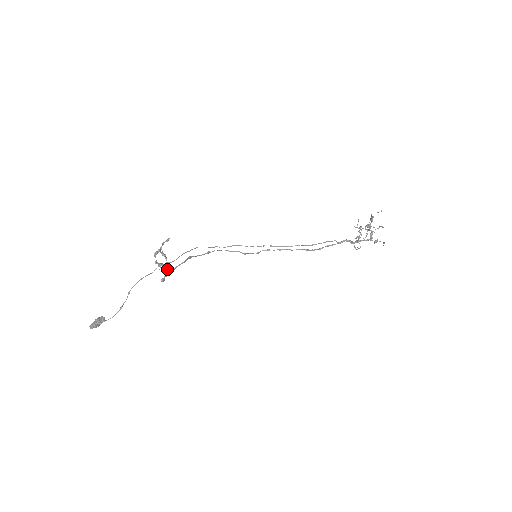
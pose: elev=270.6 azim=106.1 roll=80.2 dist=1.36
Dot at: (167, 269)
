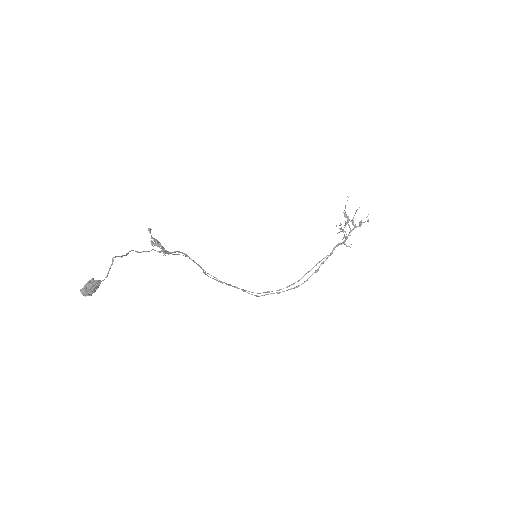
Dot at: occluded
